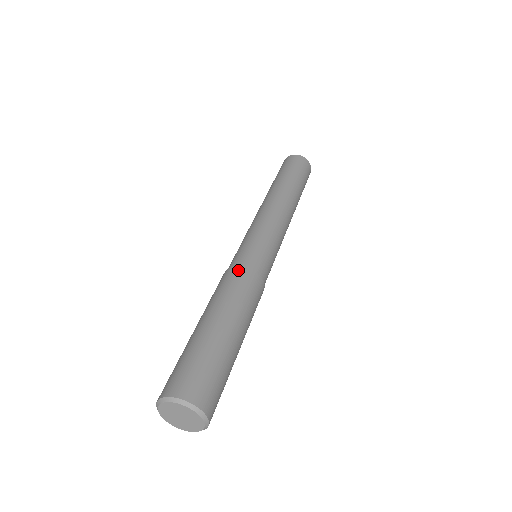
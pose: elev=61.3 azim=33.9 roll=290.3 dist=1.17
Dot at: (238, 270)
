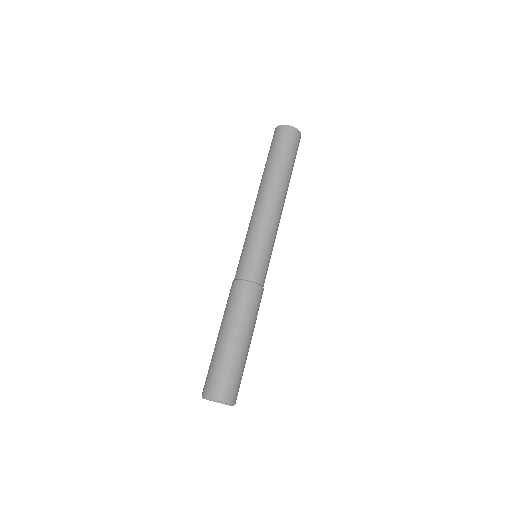
Dot at: (243, 286)
